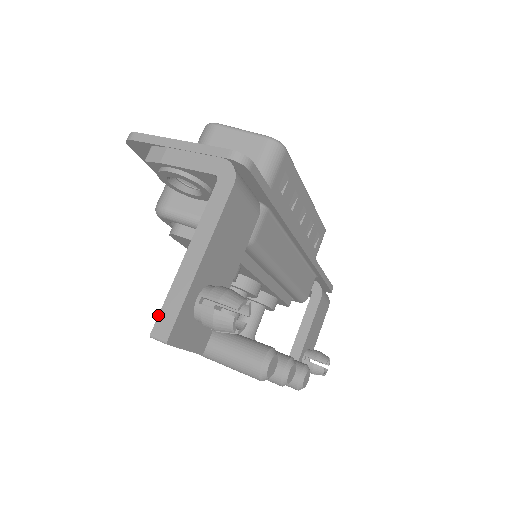
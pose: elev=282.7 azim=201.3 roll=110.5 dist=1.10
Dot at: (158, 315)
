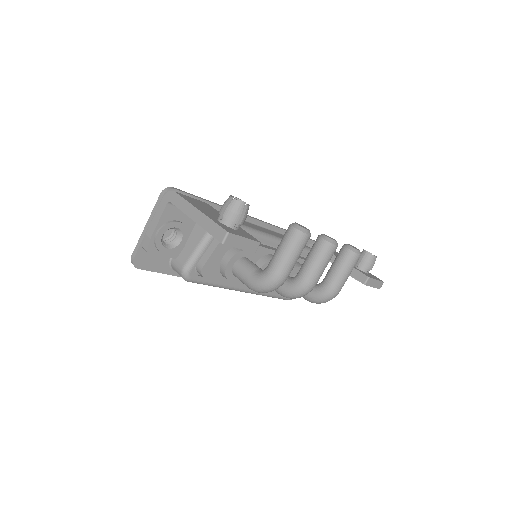
Dot at: occluded
